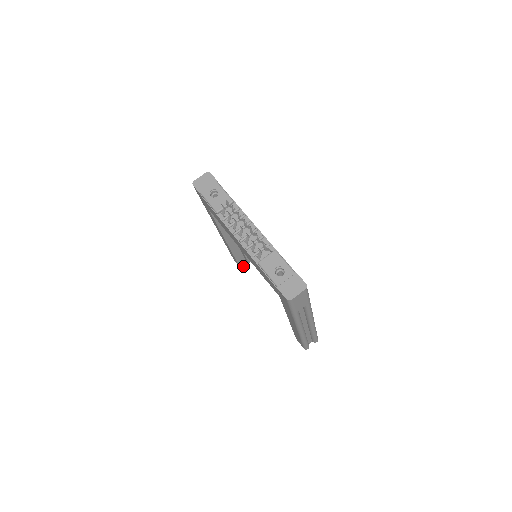
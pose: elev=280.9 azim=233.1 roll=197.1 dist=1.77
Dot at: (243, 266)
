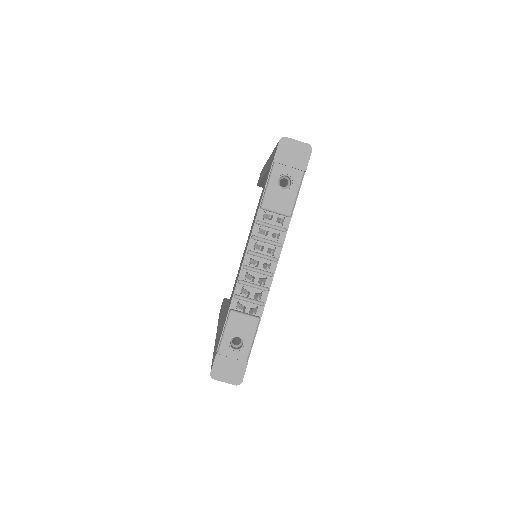
Dot at: occluded
